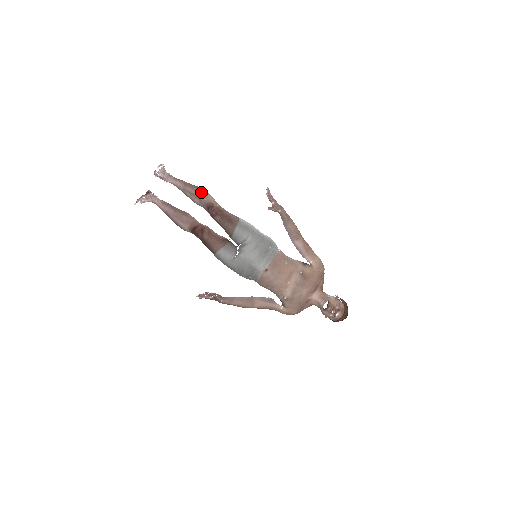
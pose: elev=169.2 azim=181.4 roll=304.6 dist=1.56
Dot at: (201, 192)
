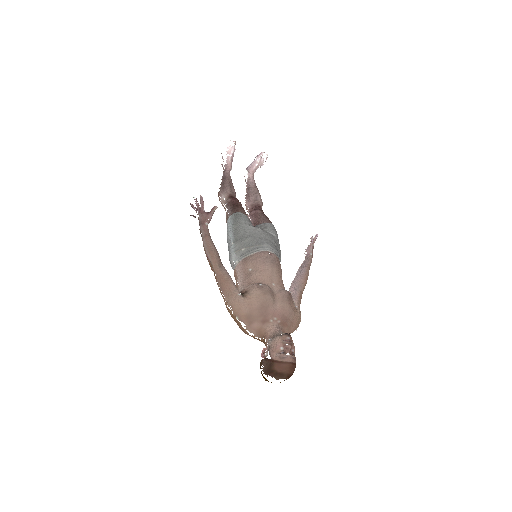
Dot at: occluded
